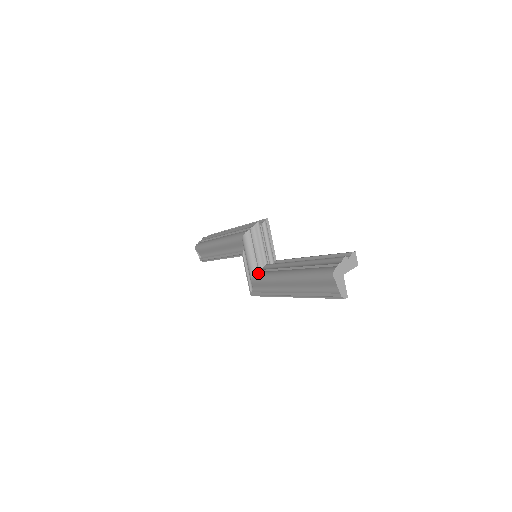
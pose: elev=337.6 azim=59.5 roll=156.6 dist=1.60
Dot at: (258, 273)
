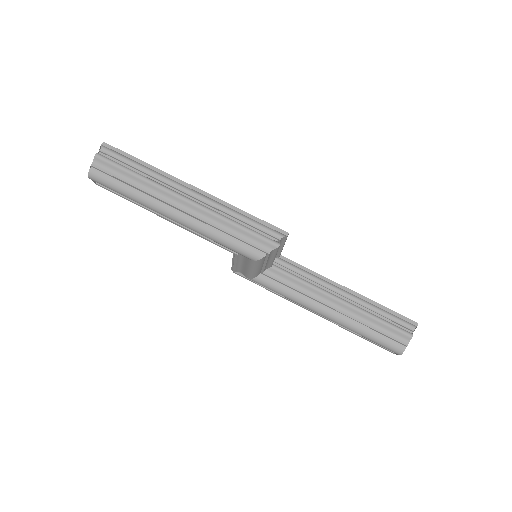
Dot at: (264, 280)
